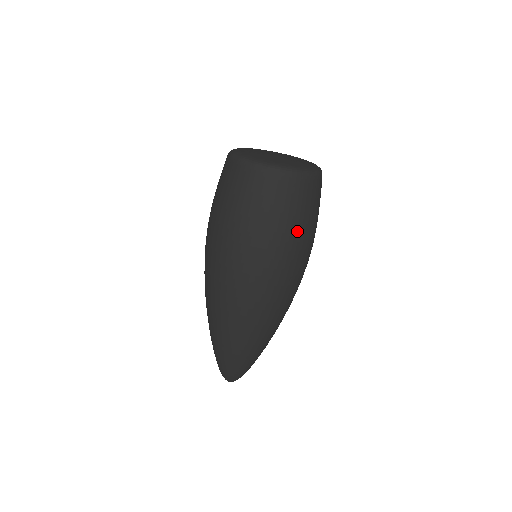
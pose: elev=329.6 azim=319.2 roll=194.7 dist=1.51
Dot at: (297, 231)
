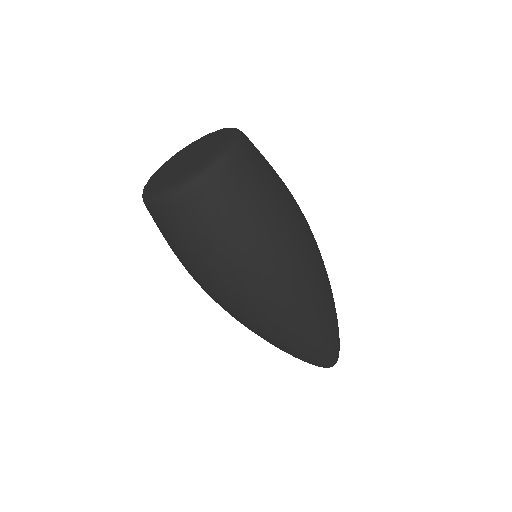
Dot at: (217, 253)
